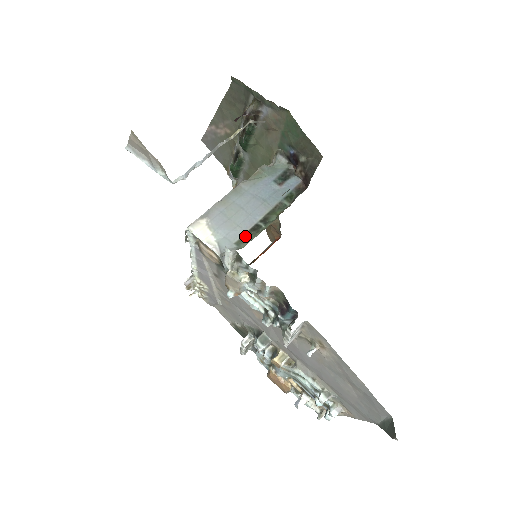
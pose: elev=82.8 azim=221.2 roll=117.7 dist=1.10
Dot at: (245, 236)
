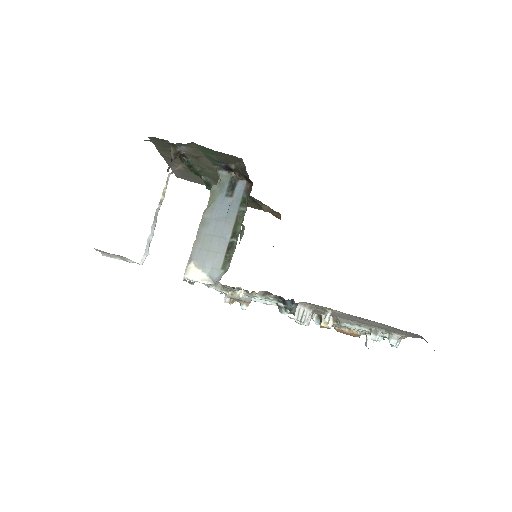
Dot at: (226, 258)
